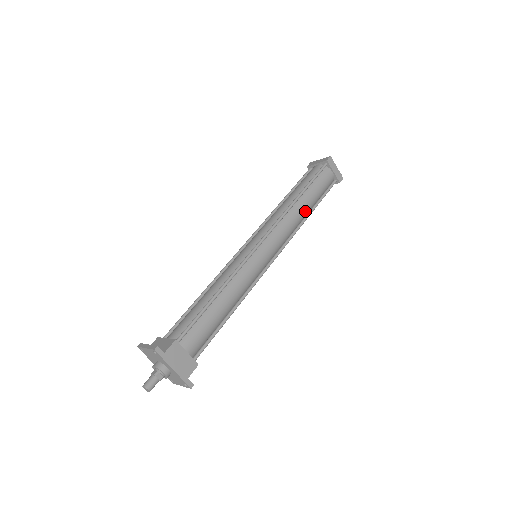
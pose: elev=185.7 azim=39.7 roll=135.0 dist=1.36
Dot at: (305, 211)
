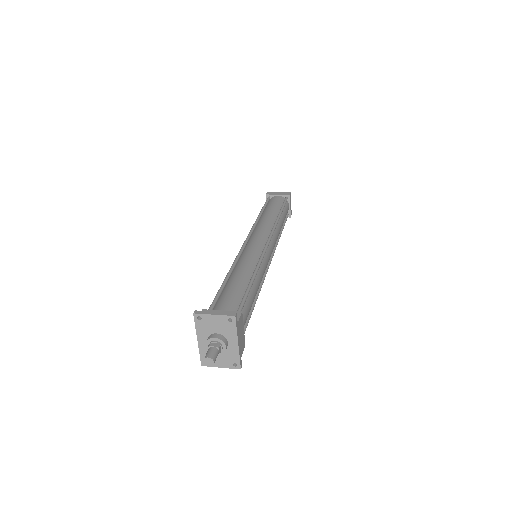
Dot at: (280, 230)
